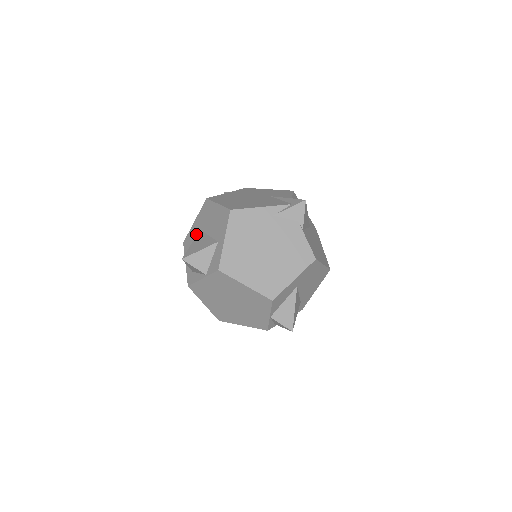
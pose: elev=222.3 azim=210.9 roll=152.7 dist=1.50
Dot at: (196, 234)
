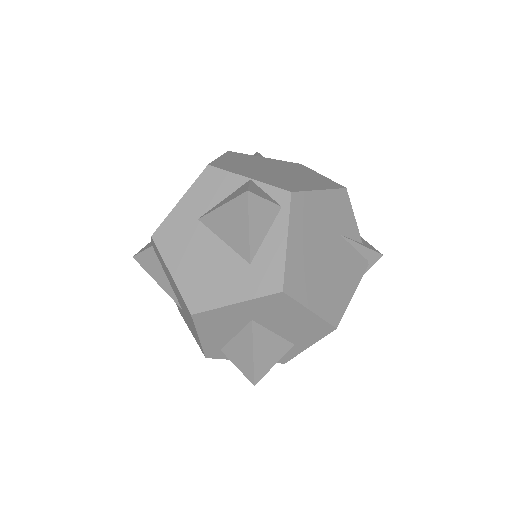
Dot at: (239, 321)
